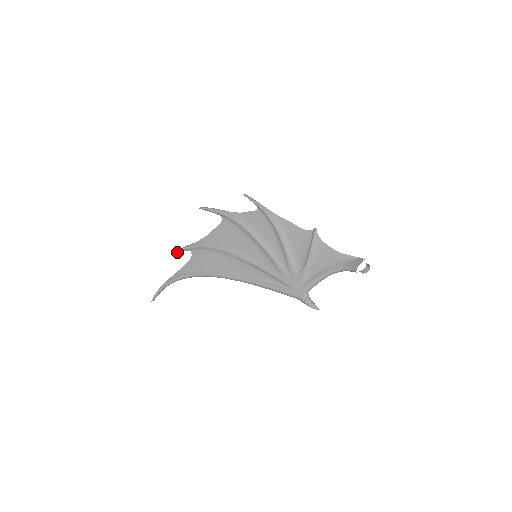
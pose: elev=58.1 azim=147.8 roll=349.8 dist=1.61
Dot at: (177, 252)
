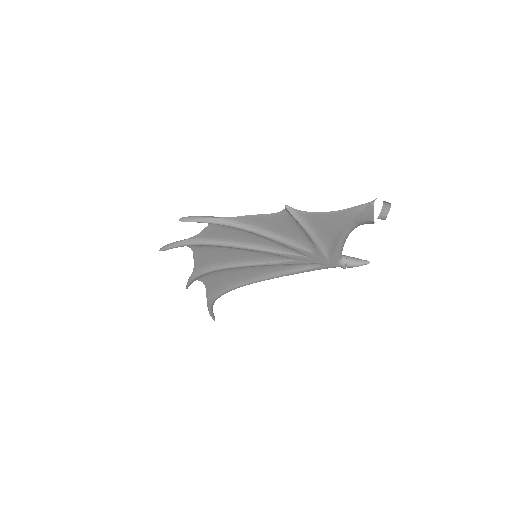
Dot at: occluded
